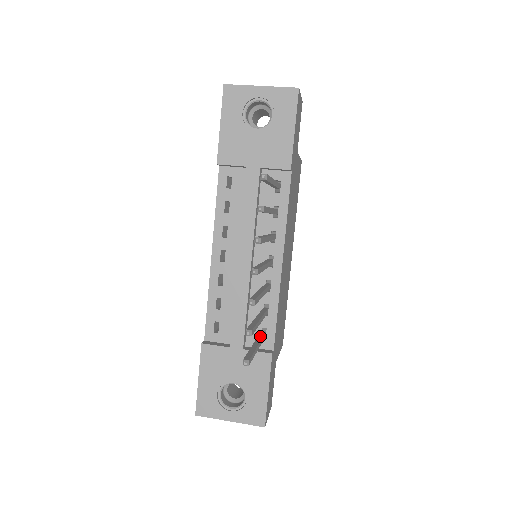
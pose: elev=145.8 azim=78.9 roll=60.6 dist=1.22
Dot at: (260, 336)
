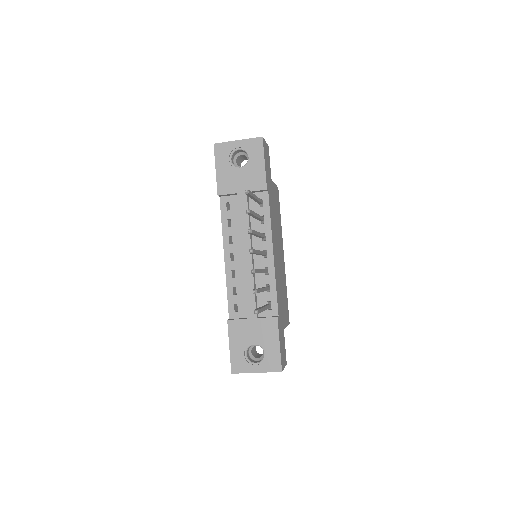
Dot at: occluded
